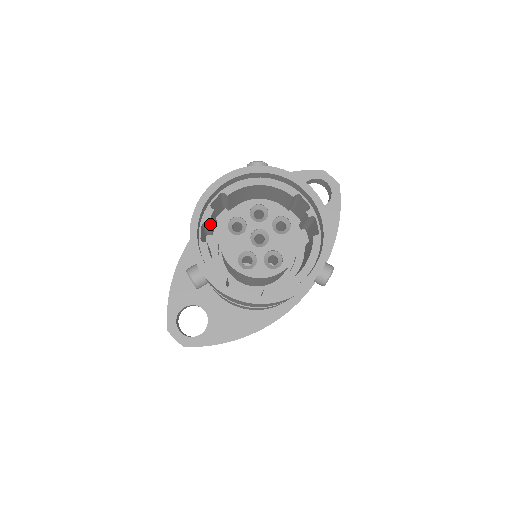
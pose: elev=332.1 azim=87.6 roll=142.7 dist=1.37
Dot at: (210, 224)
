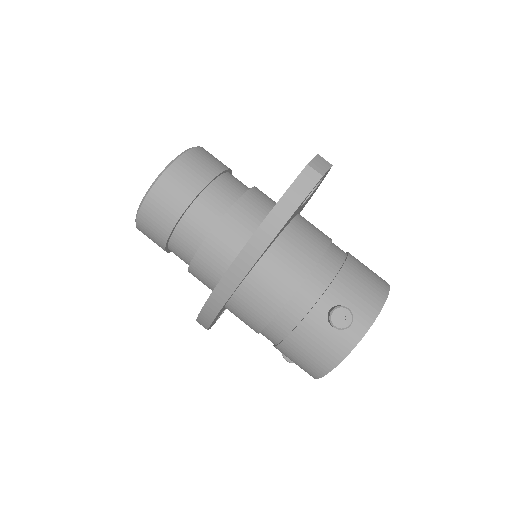
Dot at: occluded
